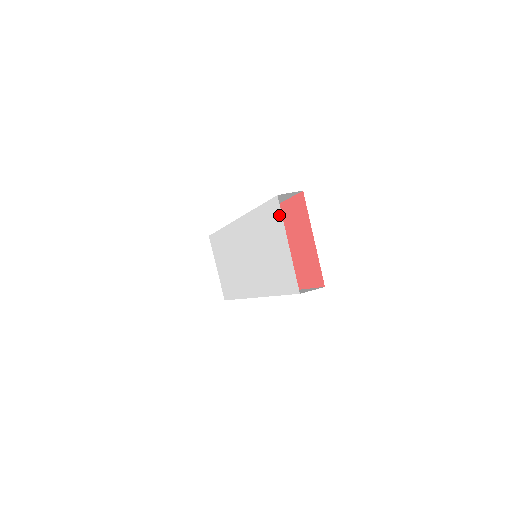
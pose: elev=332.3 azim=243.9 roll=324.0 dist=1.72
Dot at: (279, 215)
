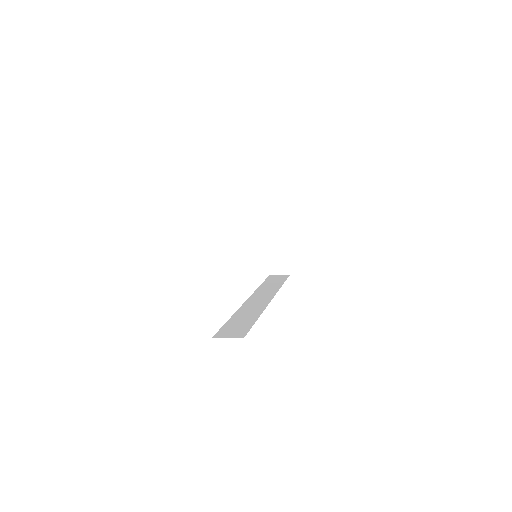
Dot at: occluded
